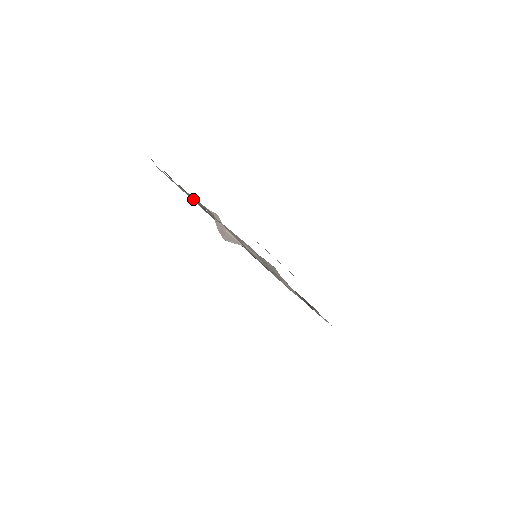
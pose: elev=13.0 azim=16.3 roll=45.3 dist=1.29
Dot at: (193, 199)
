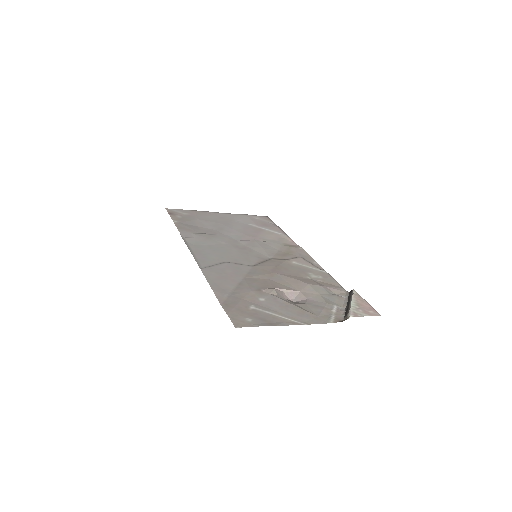
Dot at: (216, 274)
